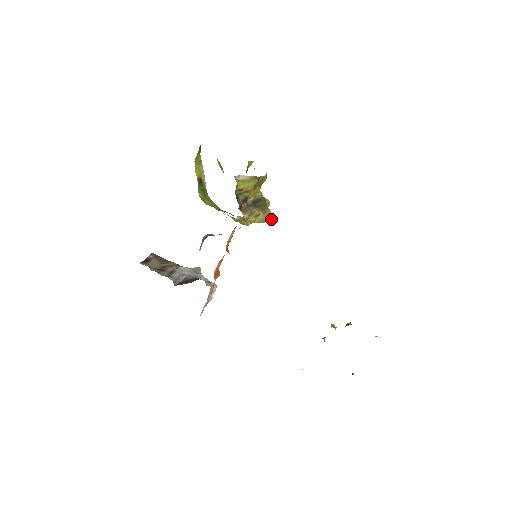
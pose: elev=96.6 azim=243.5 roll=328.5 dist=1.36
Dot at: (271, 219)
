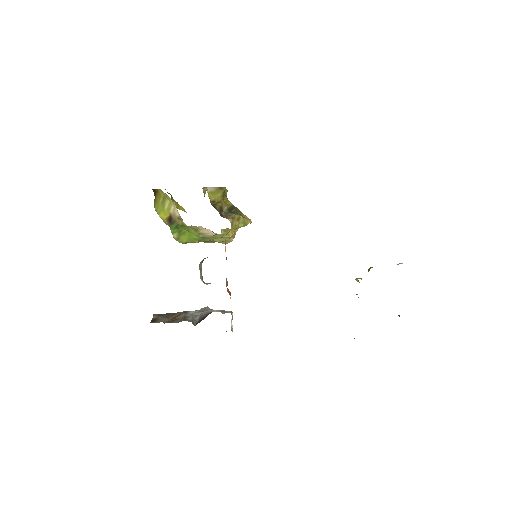
Dot at: (250, 221)
